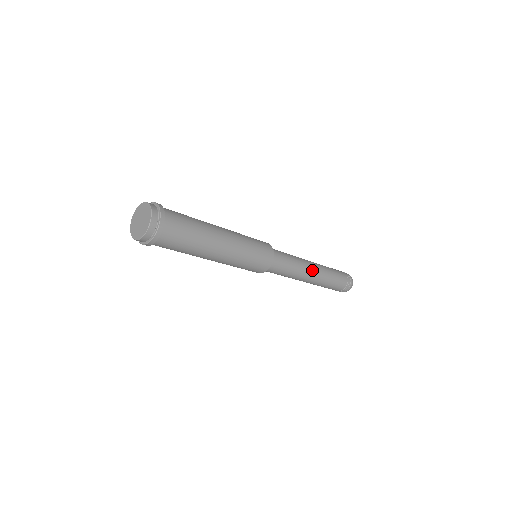
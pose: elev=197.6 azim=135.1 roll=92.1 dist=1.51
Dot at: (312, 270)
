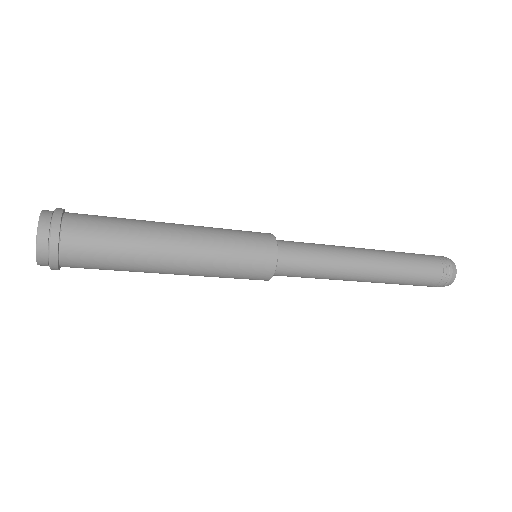
Dot at: (359, 277)
